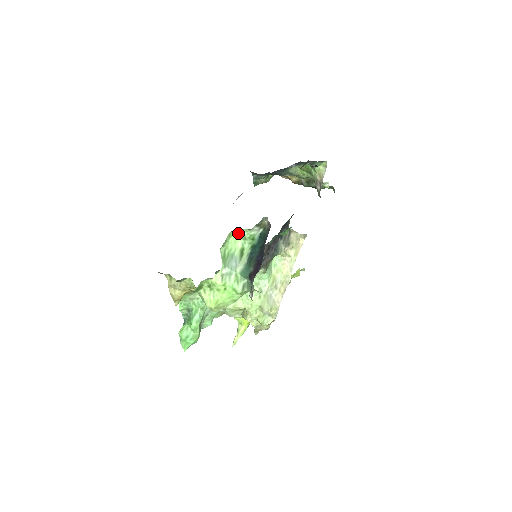
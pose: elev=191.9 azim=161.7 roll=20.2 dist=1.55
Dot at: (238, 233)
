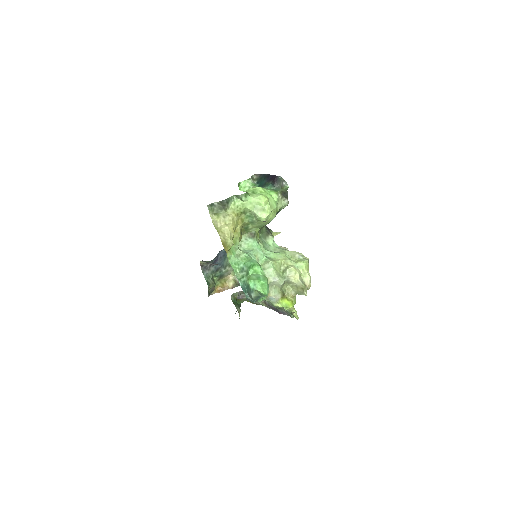
Dot at: (242, 190)
